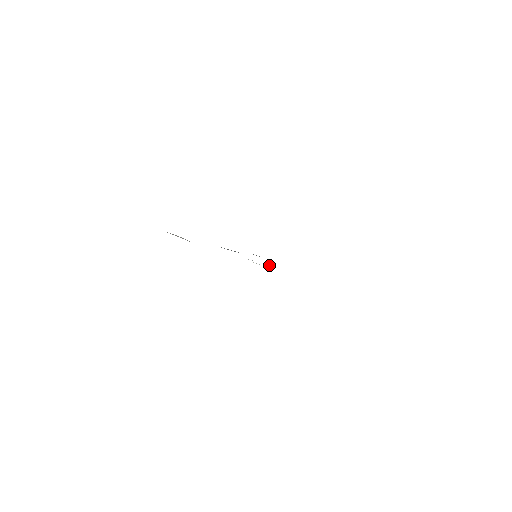
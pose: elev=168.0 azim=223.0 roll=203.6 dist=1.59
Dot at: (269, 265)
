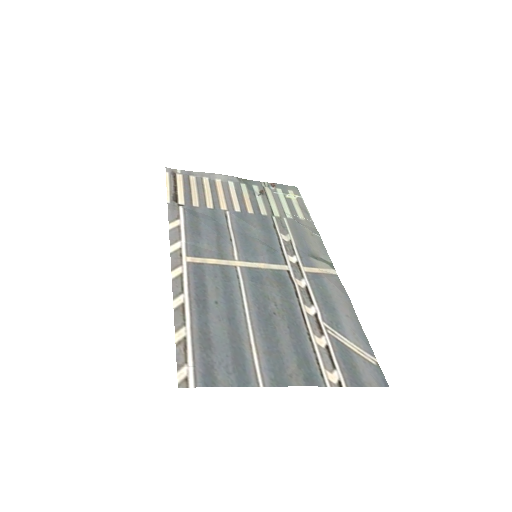
Dot at: (313, 233)
